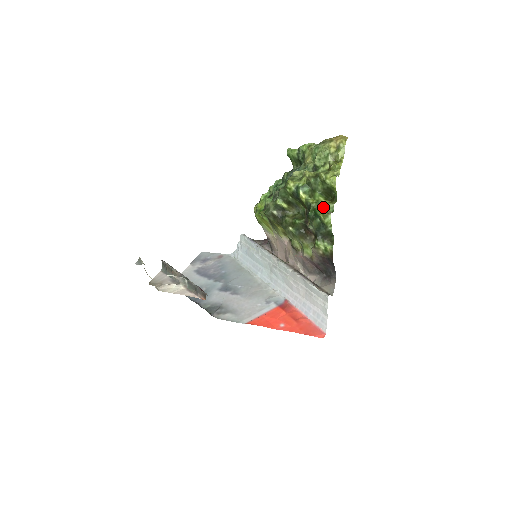
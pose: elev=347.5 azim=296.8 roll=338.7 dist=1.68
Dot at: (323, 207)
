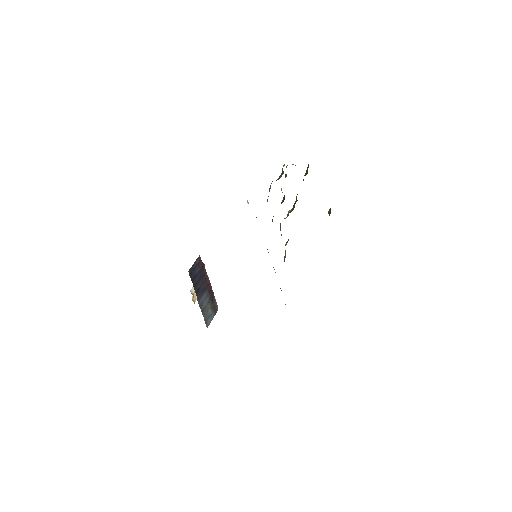
Dot at: occluded
